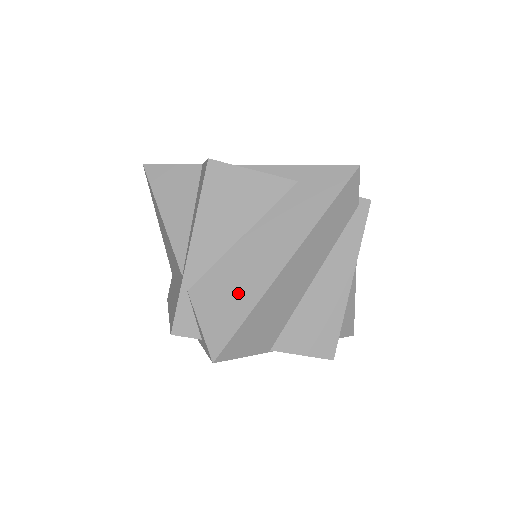
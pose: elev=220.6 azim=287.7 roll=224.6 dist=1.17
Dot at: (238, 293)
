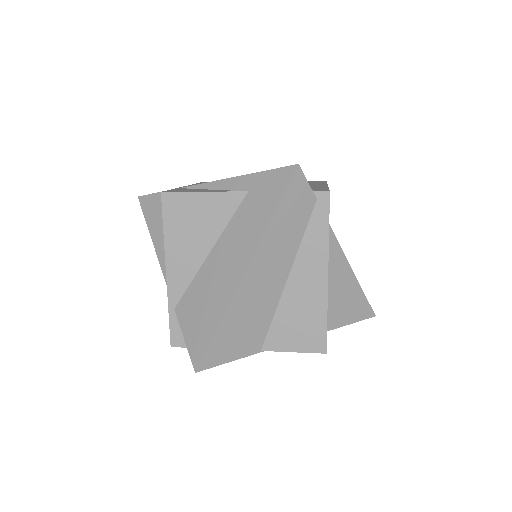
Dot at: (209, 308)
